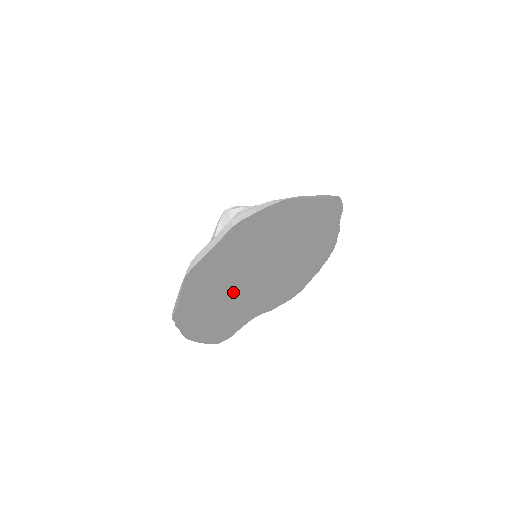
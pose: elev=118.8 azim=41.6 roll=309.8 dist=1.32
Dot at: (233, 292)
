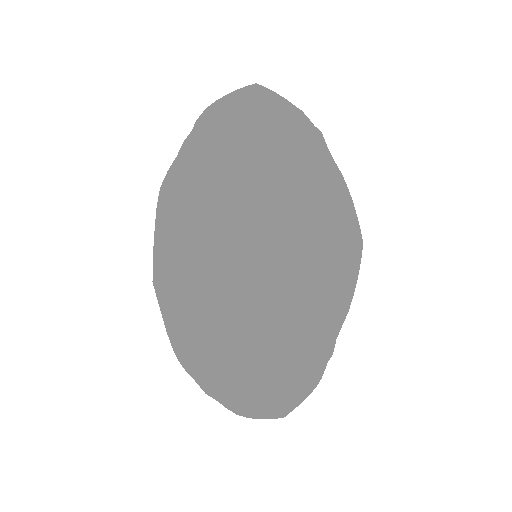
Dot at: (197, 289)
